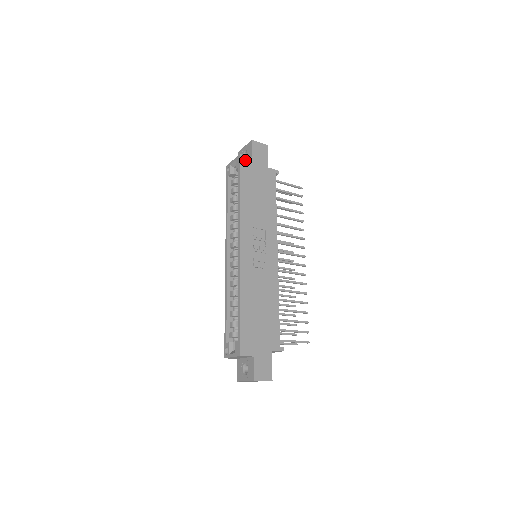
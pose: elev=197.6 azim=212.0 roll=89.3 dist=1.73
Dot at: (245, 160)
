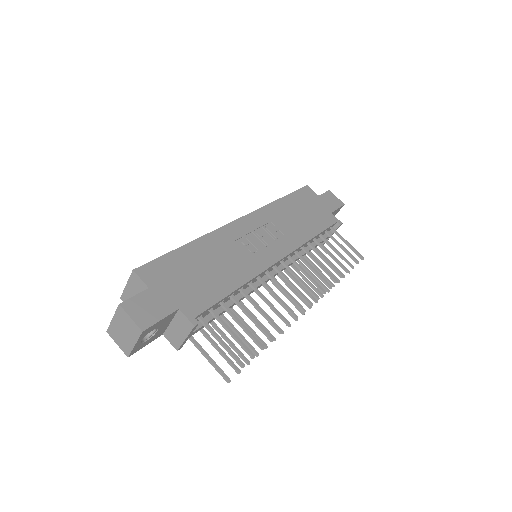
Dot at: (309, 191)
